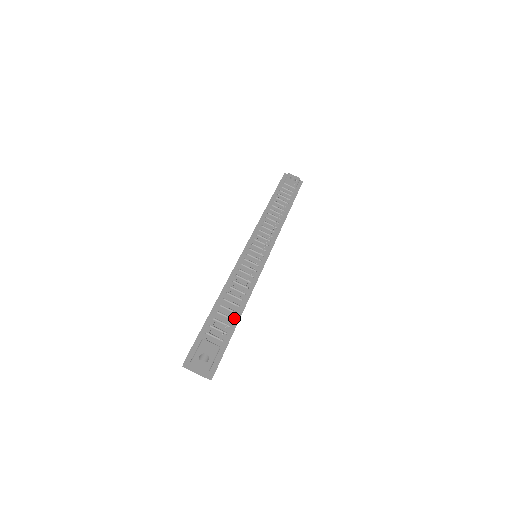
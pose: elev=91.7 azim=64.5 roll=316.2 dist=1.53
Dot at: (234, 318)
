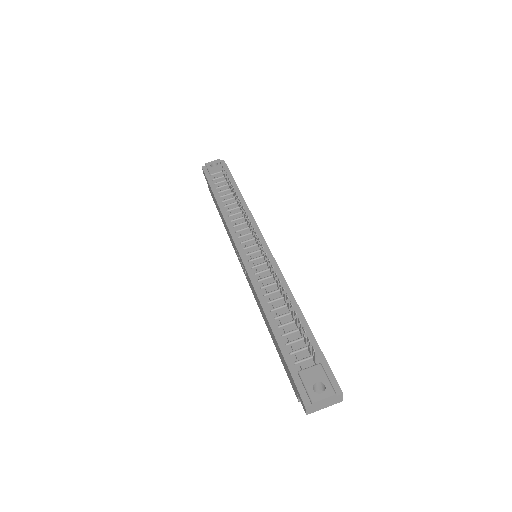
Dot at: occluded
